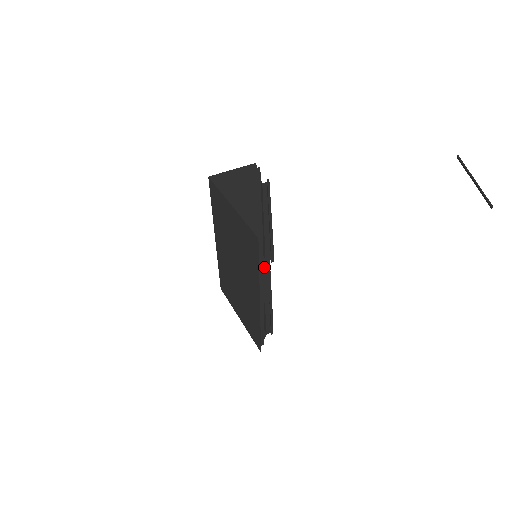
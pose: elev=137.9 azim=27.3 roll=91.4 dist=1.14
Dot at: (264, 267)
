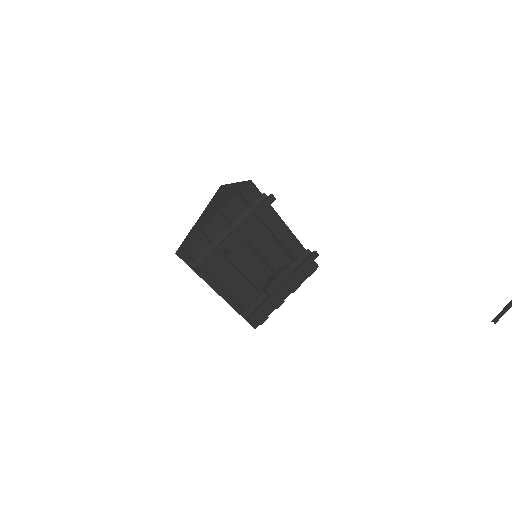
Dot at: (300, 264)
